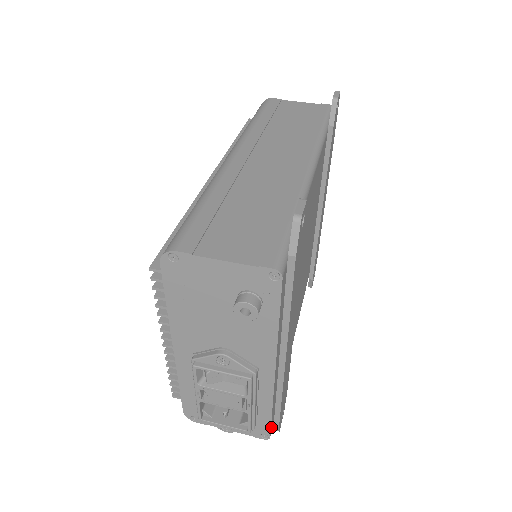
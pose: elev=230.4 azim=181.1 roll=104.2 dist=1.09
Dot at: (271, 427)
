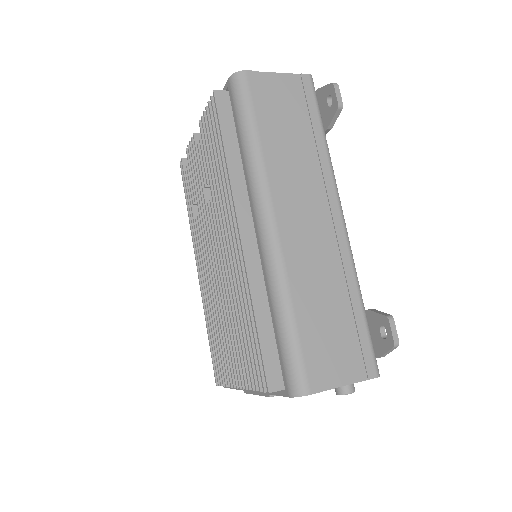
Dot at: occluded
